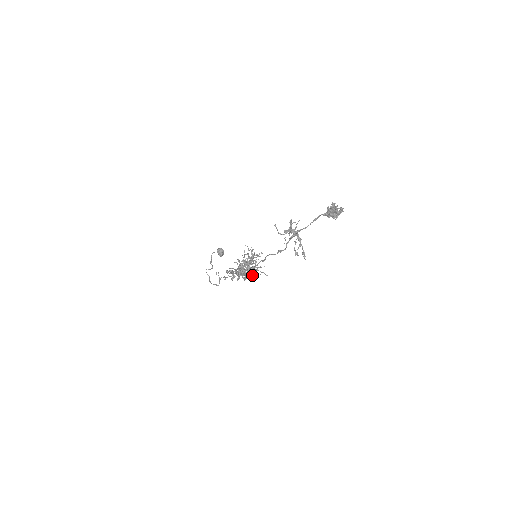
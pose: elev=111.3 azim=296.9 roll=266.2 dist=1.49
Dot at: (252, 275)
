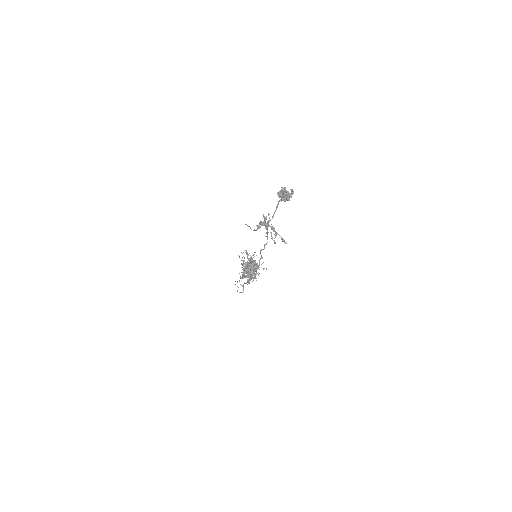
Dot at: (258, 274)
